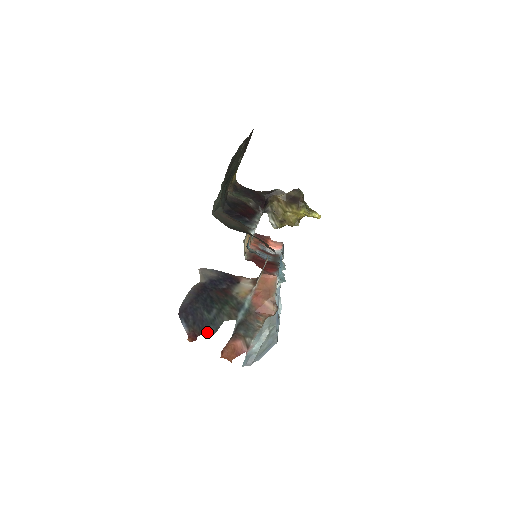
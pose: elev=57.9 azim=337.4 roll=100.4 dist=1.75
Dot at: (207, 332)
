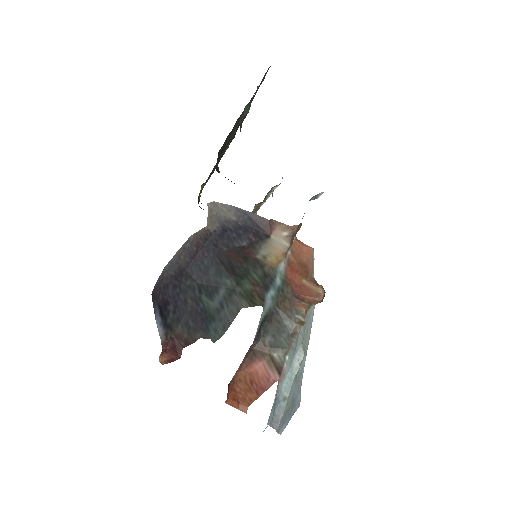
Dot at: (204, 336)
